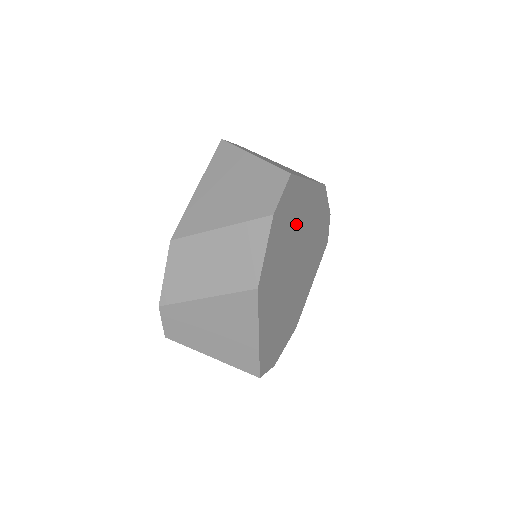
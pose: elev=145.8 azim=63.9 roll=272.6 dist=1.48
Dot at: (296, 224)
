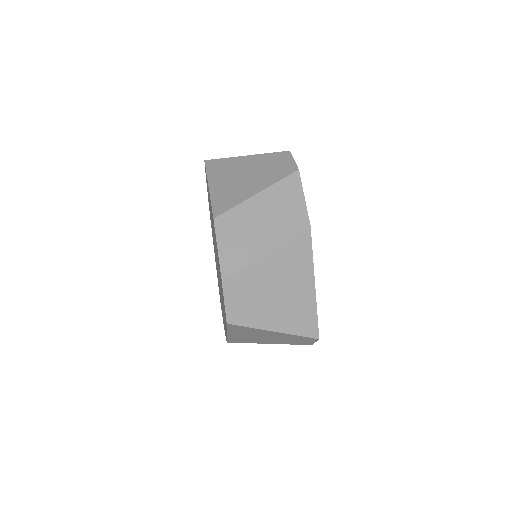
Dot at: occluded
